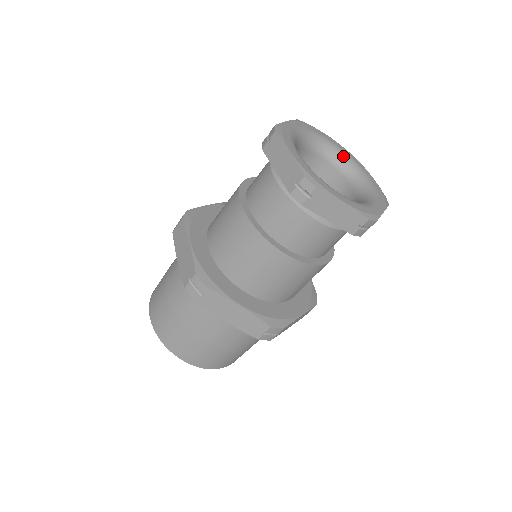
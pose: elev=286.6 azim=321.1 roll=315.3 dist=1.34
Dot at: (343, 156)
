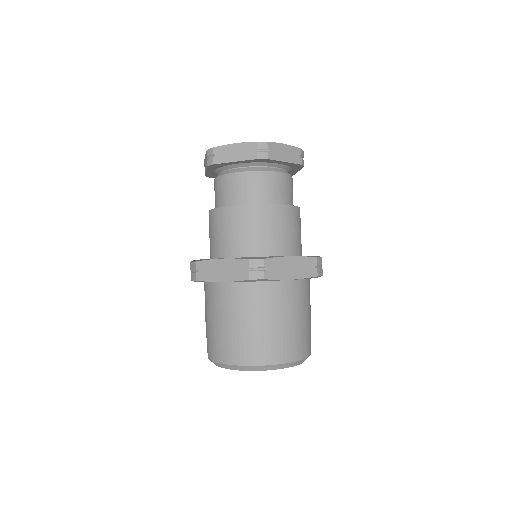
Dot at: occluded
